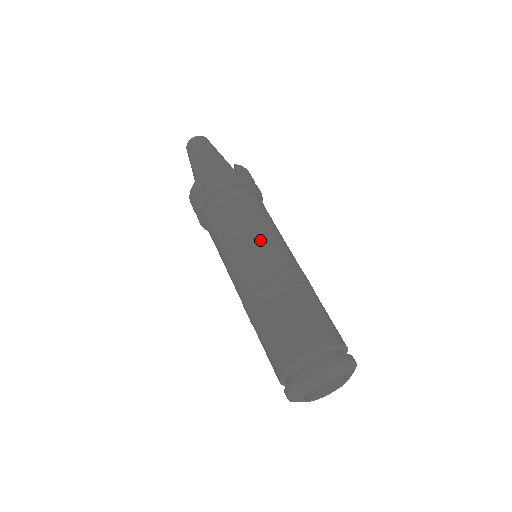
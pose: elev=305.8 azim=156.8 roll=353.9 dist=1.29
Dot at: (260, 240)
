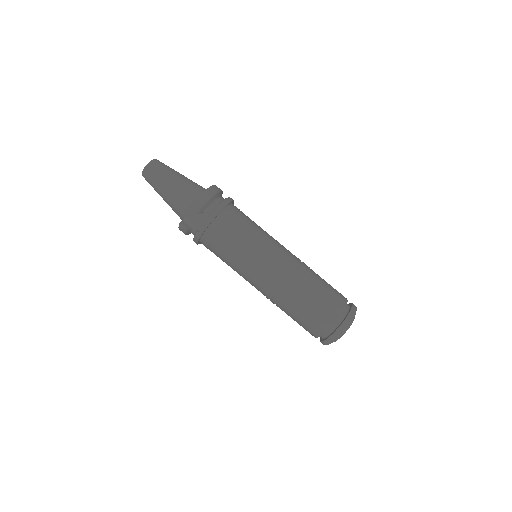
Dot at: (250, 270)
